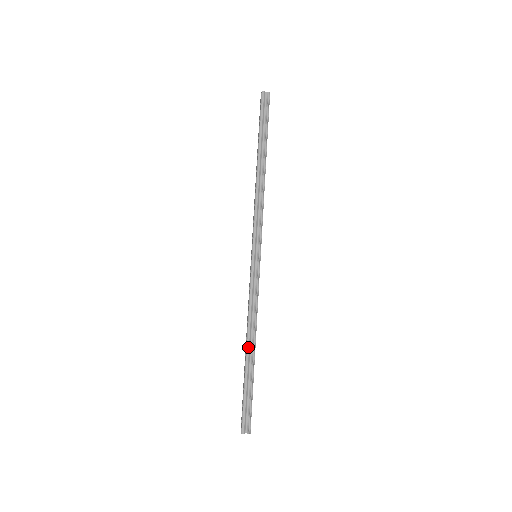
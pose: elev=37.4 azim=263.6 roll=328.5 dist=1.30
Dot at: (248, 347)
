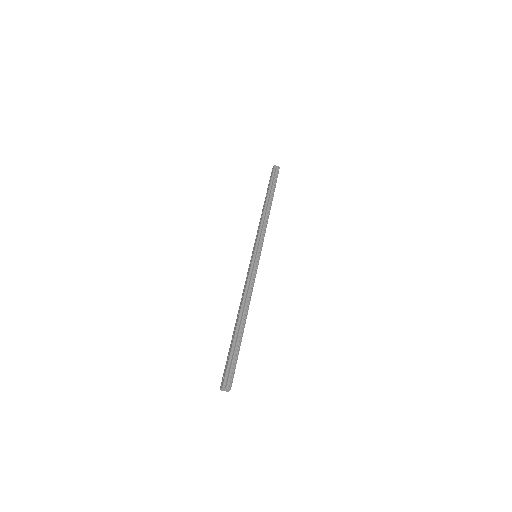
Dot at: (241, 315)
